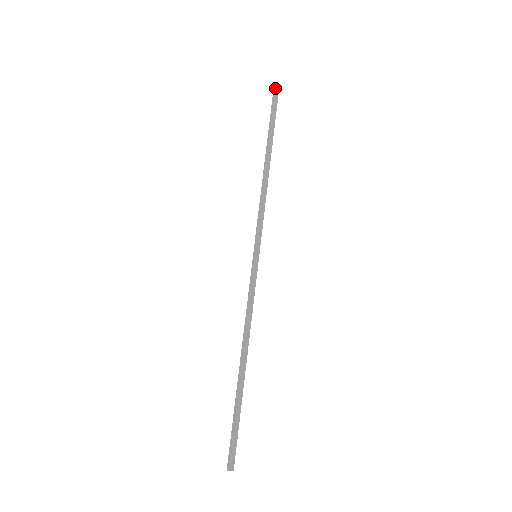
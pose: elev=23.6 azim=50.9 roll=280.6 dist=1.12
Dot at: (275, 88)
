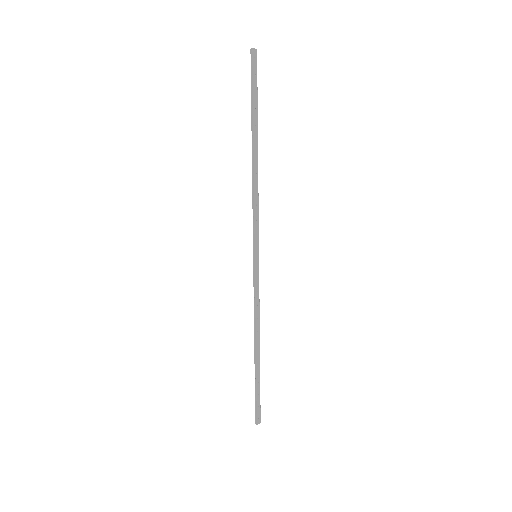
Dot at: (252, 53)
